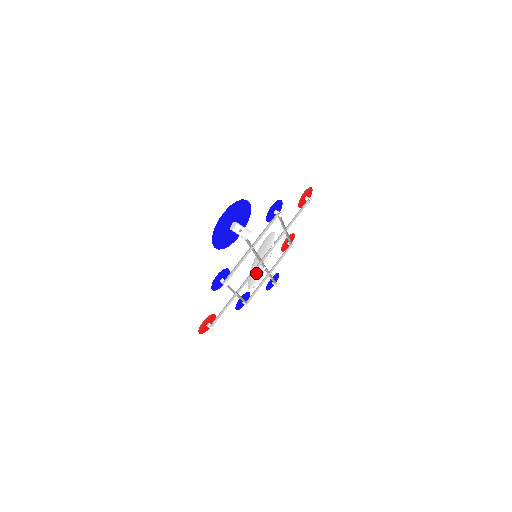
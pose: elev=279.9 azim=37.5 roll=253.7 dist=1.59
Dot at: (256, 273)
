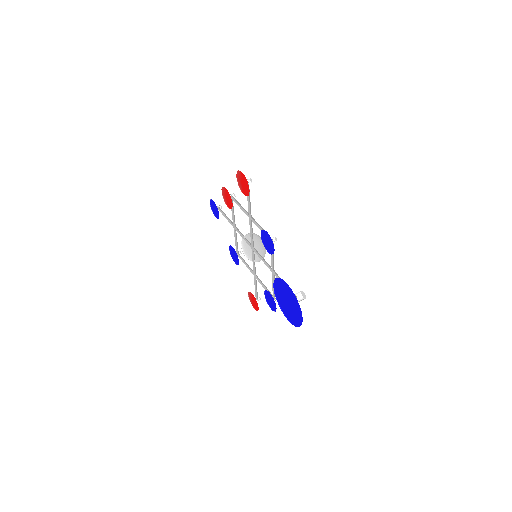
Dot at: occluded
